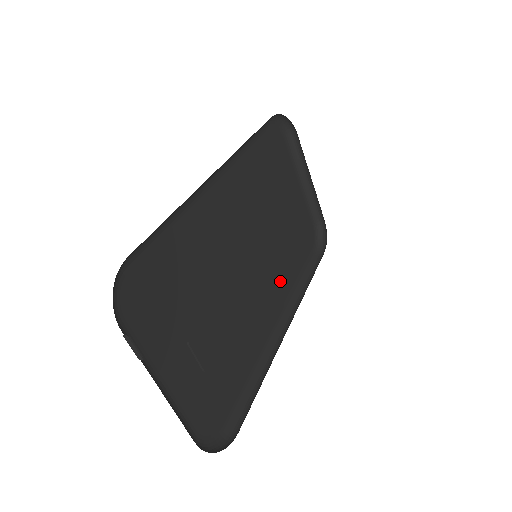
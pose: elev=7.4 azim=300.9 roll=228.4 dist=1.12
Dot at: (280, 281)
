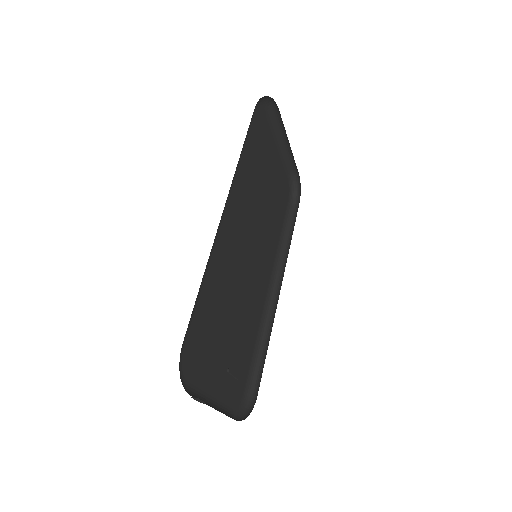
Dot at: (269, 253)
